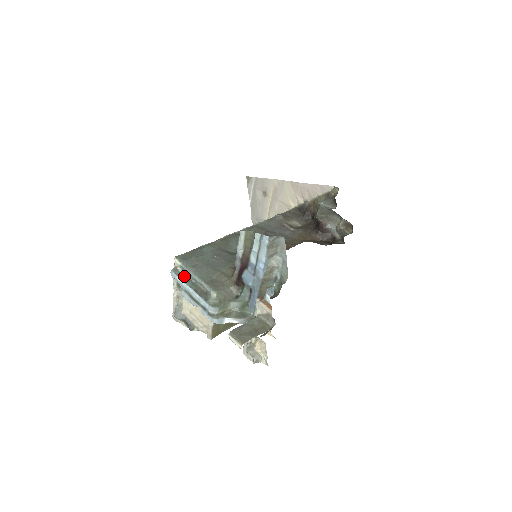
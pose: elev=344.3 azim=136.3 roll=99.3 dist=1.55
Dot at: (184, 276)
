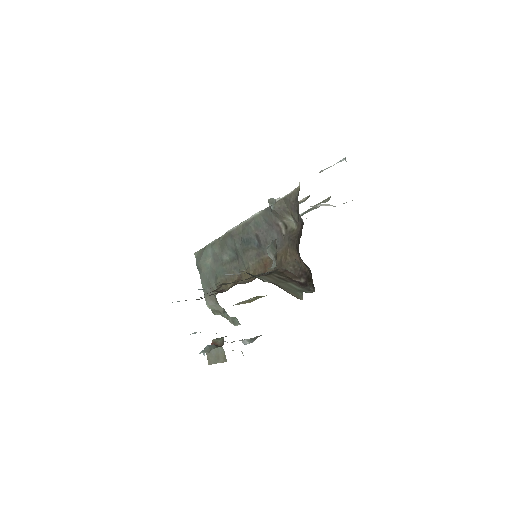
Dot at: occluded
